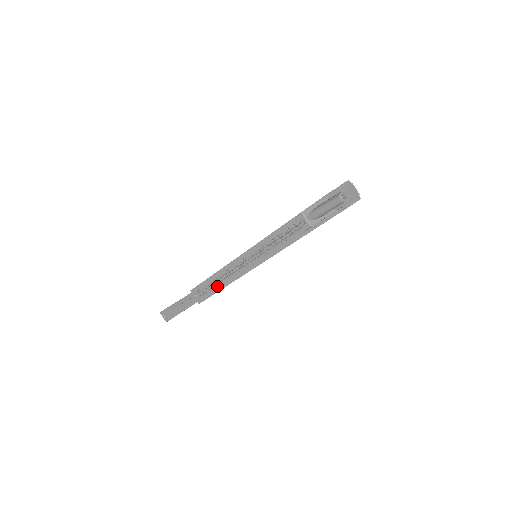
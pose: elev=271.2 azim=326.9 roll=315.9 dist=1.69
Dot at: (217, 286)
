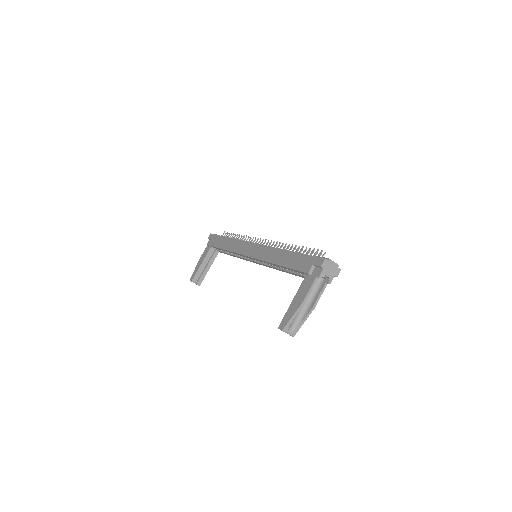
Dot at: (230, 254)
